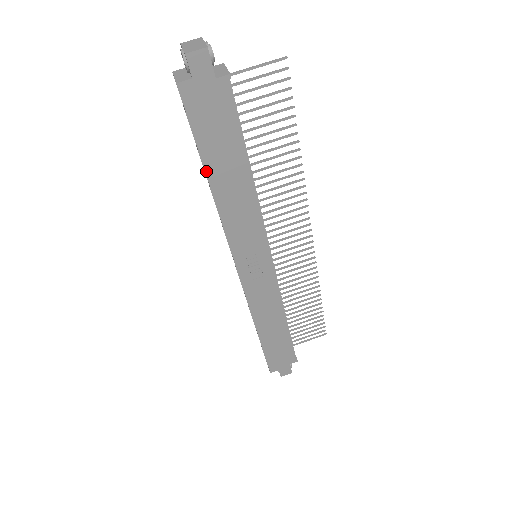
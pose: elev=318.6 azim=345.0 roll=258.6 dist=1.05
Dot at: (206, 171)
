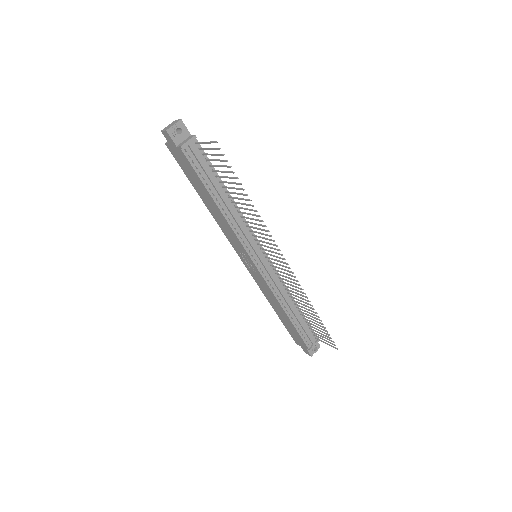
Dot at: (197, 192)
